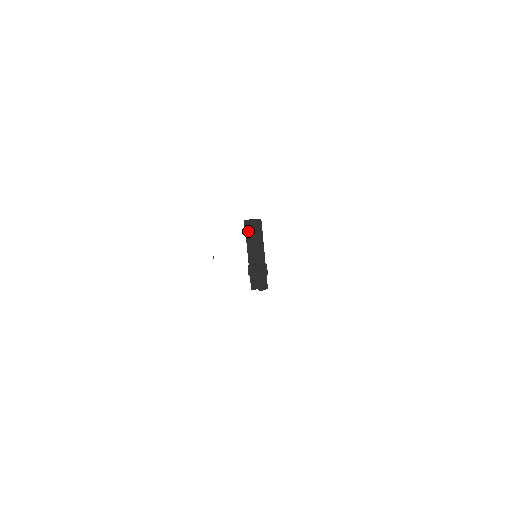
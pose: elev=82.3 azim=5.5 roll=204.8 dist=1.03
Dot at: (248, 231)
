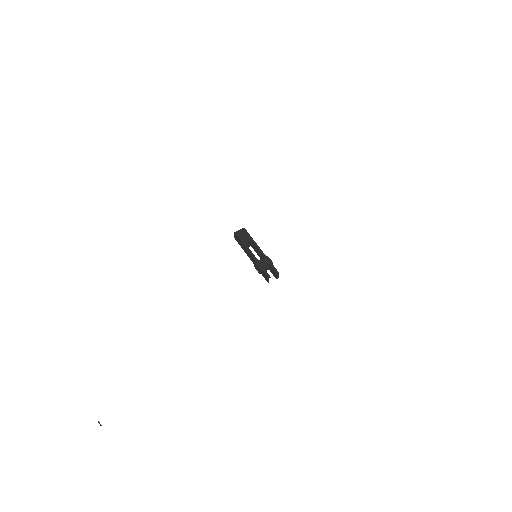
Dot at: (243, 237)
